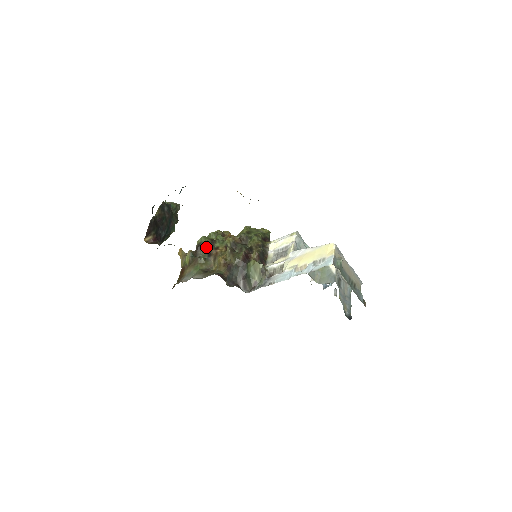
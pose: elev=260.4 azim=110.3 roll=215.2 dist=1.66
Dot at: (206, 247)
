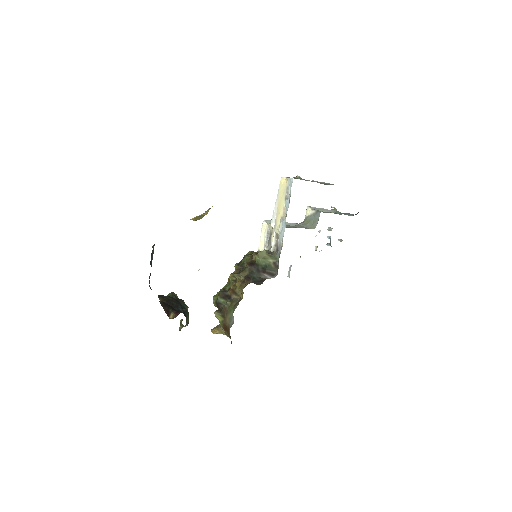
Dot at: (222, 297)
